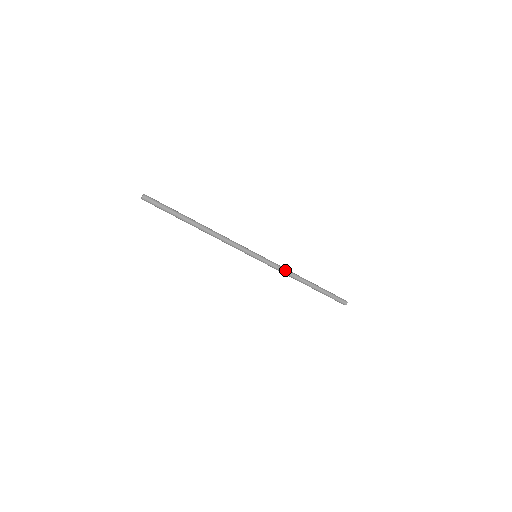
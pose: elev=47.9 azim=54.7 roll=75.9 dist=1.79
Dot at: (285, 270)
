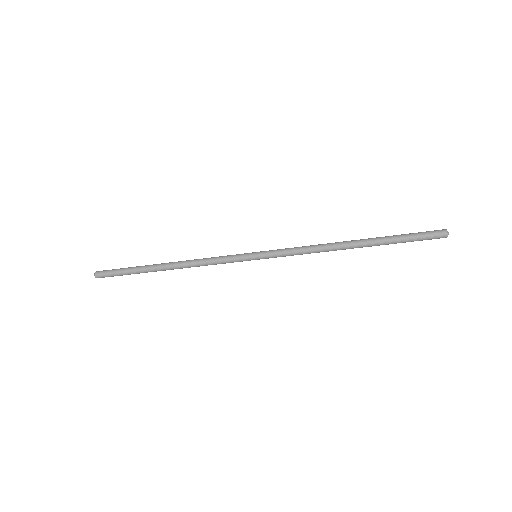
Dot at: (306, 249)
